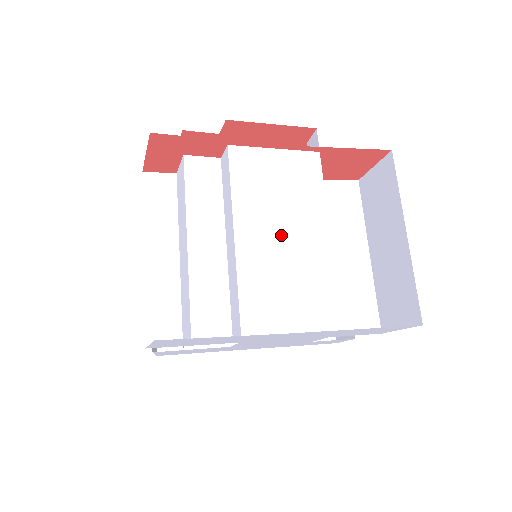
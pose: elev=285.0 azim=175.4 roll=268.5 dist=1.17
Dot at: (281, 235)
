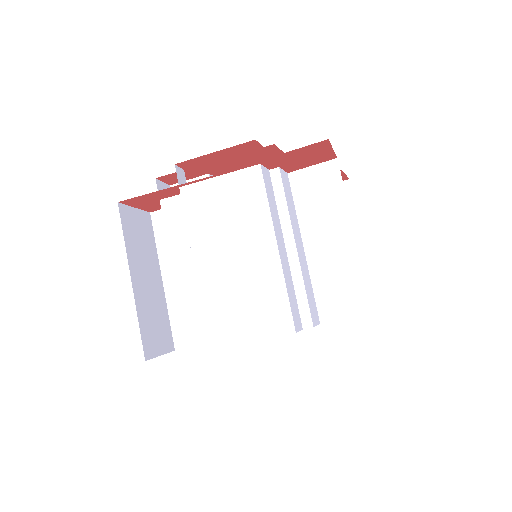
Dot at: (232, 257)
